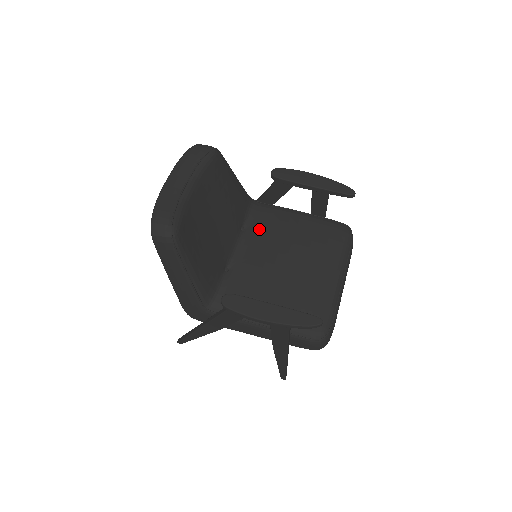
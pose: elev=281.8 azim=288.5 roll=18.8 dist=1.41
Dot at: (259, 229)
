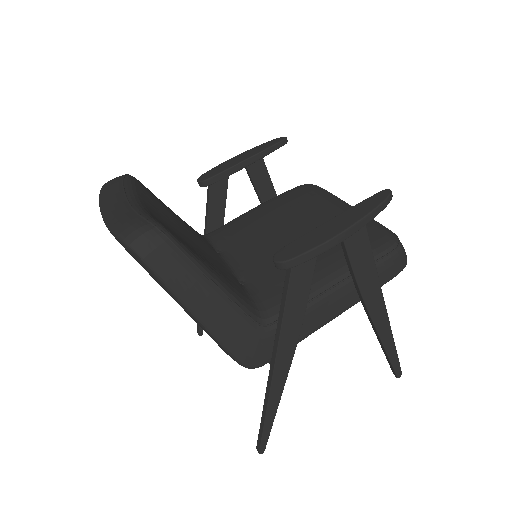
Dot at: (233, 240)
